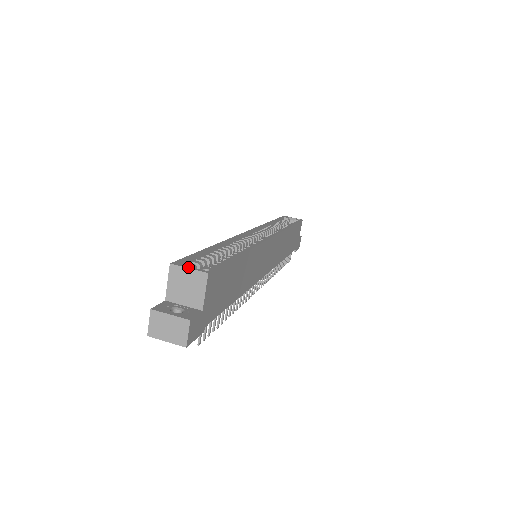
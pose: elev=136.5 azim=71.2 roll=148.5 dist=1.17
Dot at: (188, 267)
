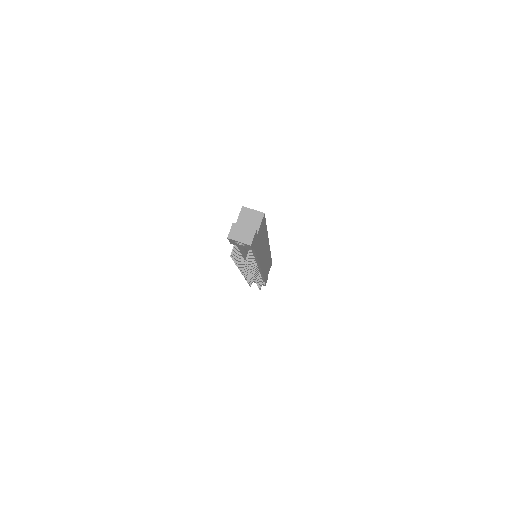
Dot at: (253, 209)
